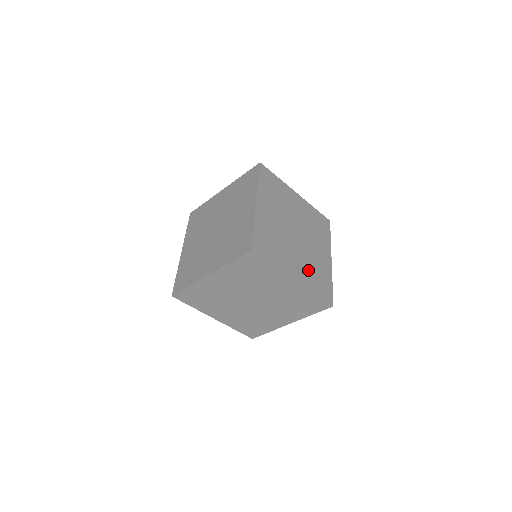
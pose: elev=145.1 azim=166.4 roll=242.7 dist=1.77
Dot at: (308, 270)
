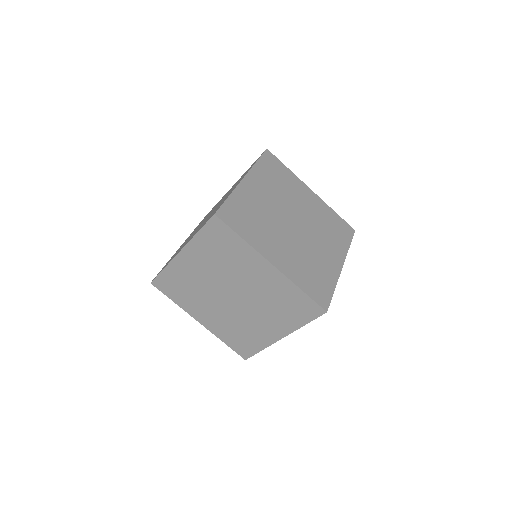
Dot at: (329, 238)
